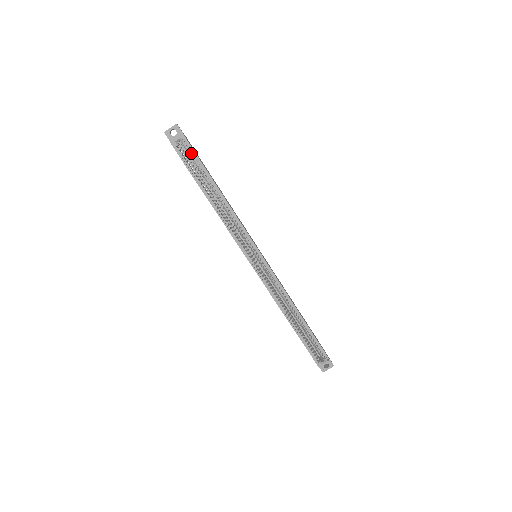
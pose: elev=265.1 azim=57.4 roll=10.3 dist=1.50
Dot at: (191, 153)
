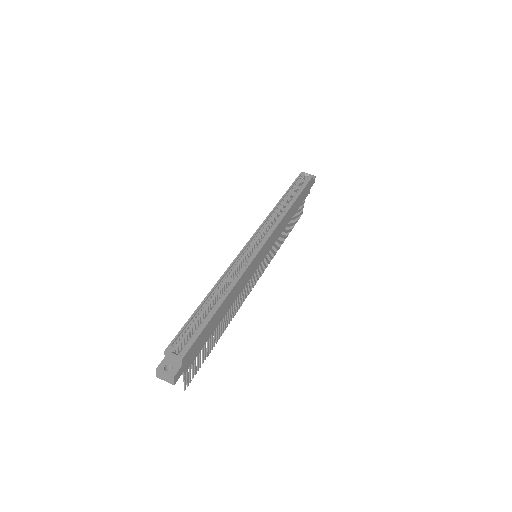
Dot at: occluded
